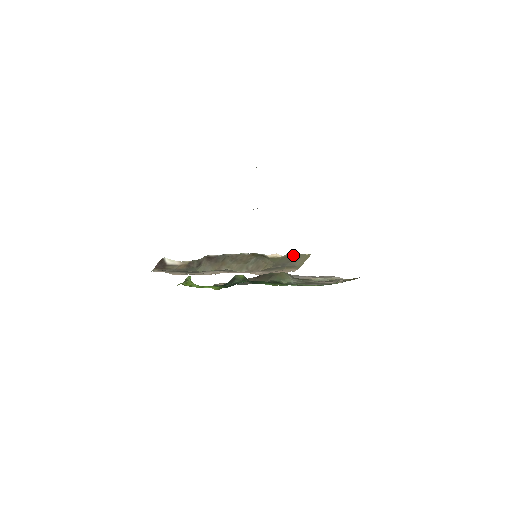
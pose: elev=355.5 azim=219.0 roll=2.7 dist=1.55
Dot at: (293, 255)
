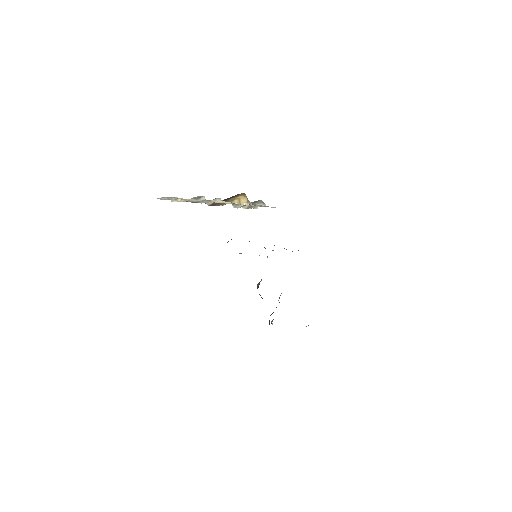
Dot at: occluded
